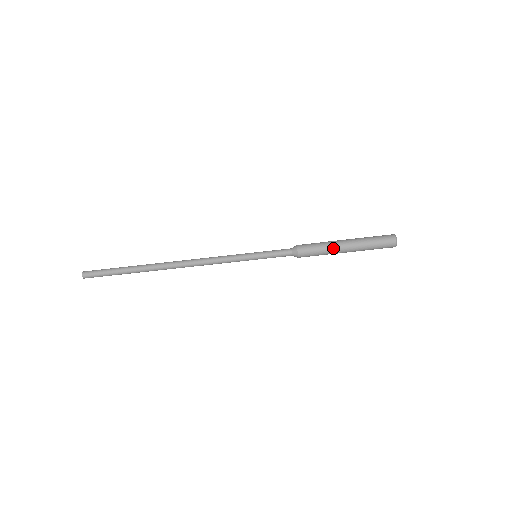
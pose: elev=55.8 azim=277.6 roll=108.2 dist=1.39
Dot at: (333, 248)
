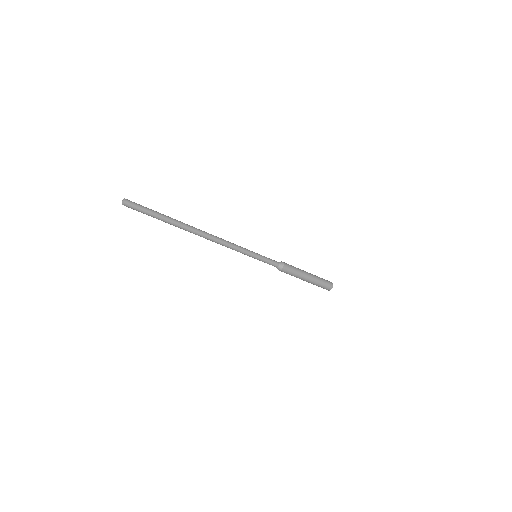
Dot at: (300, 278)
